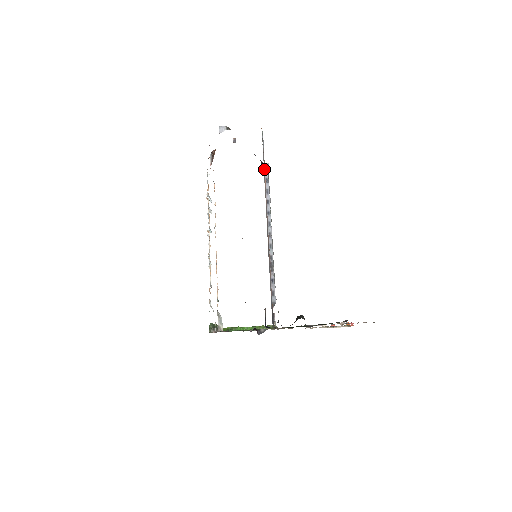
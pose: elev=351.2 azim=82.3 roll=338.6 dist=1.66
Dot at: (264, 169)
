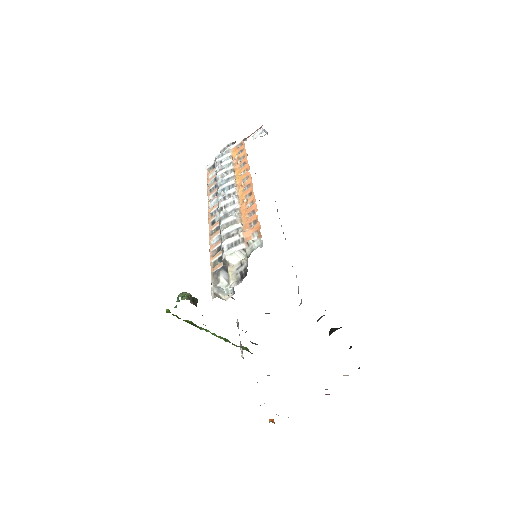
Dot at: occluded
